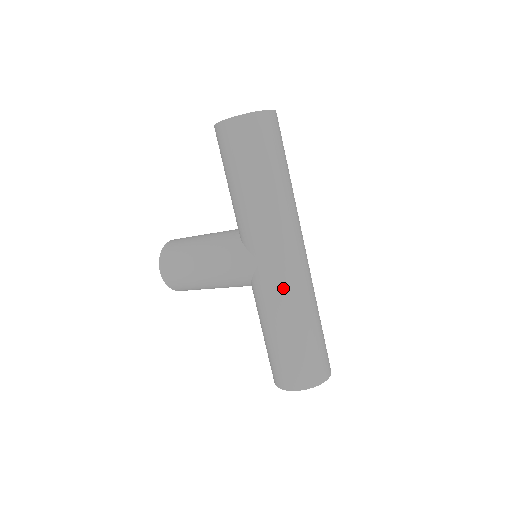
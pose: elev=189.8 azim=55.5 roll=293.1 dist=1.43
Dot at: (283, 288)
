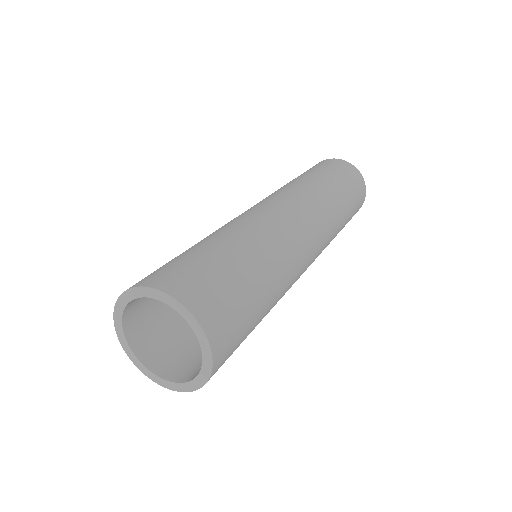
Dot at: (250, 214)
